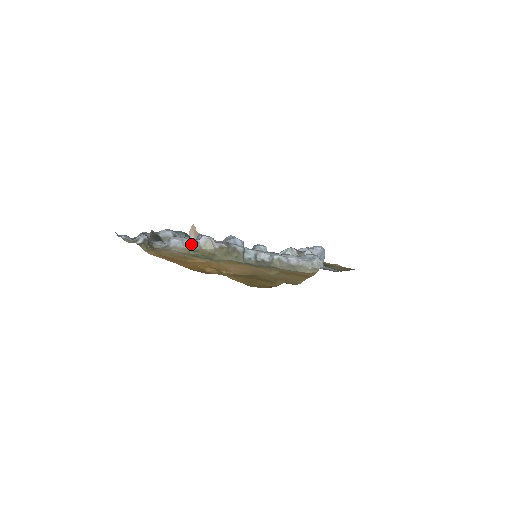
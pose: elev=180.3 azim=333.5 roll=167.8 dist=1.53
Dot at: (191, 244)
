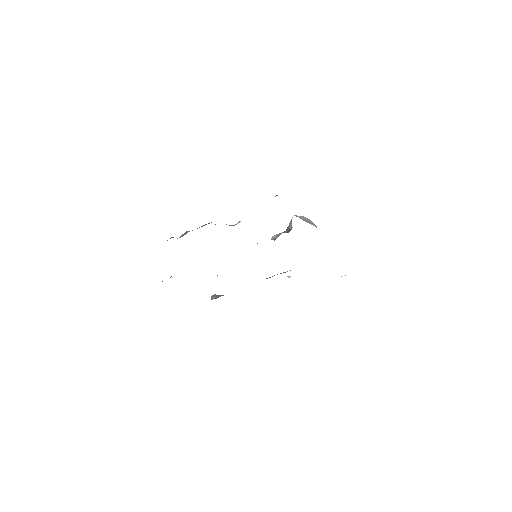
Dot at: occluded
